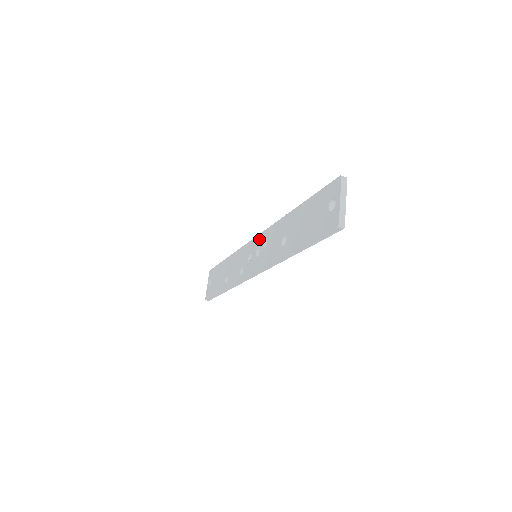
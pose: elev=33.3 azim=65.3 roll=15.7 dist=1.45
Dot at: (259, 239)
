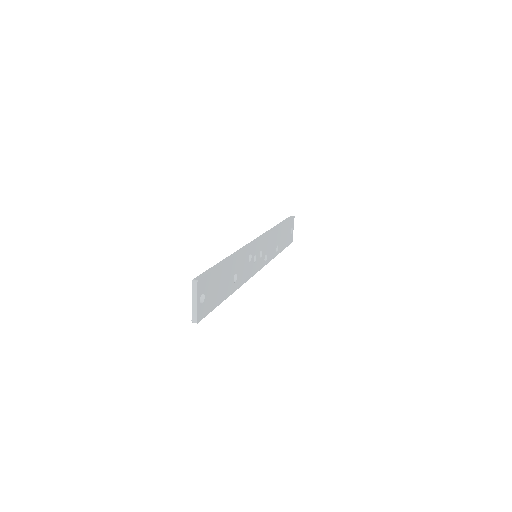
Dot at: occluded
